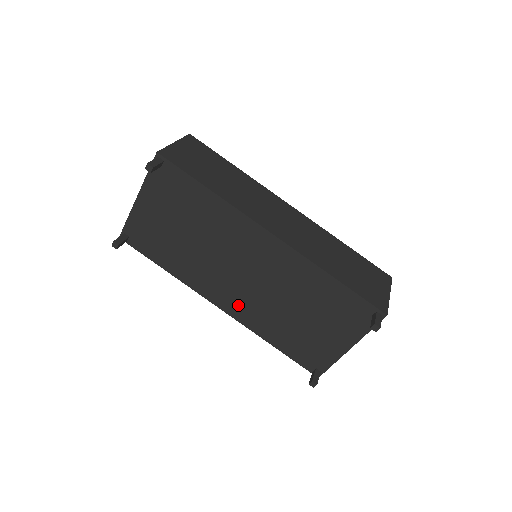
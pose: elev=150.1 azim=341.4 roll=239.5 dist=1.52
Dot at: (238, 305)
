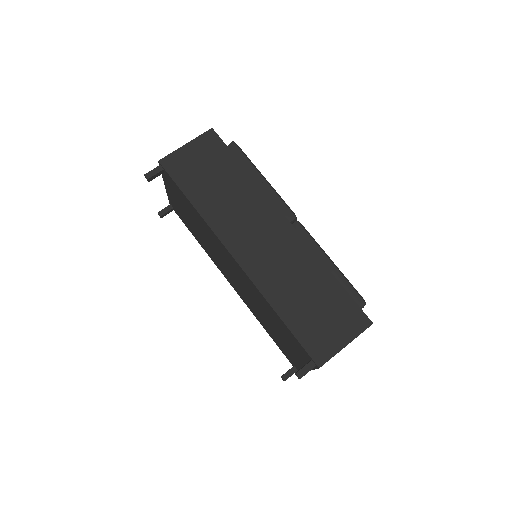
Dot at: (239, 291)
